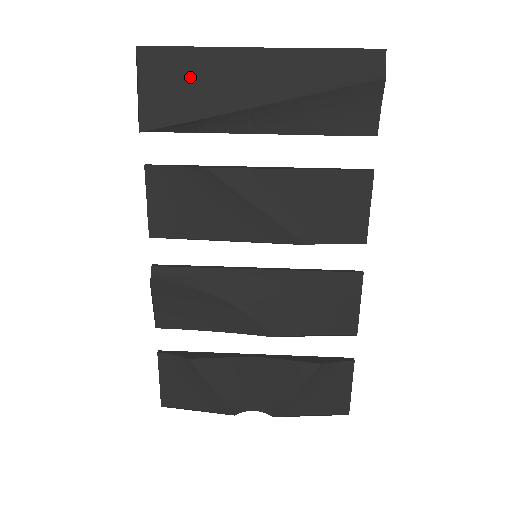
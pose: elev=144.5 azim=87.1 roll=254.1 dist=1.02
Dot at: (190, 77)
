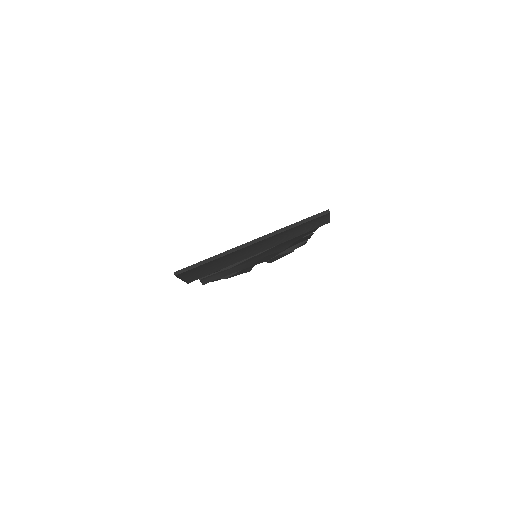
Dot at: (212, 264)
